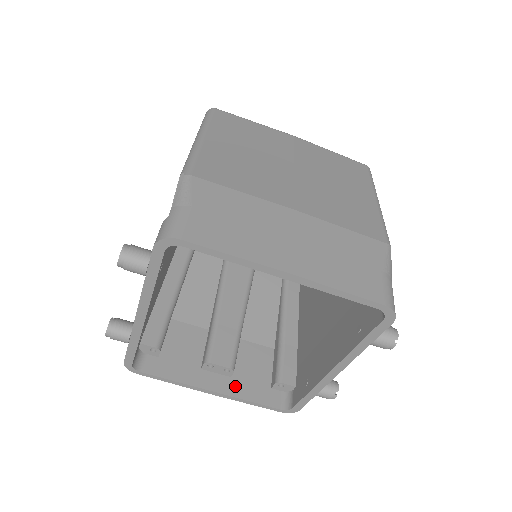
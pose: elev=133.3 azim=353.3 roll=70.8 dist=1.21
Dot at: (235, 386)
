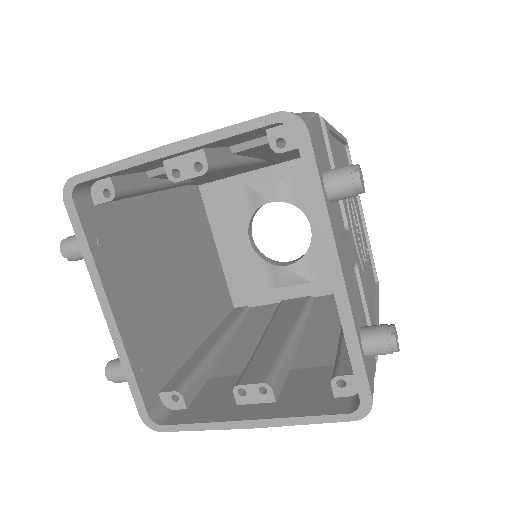
Dot at: (281, 408)
